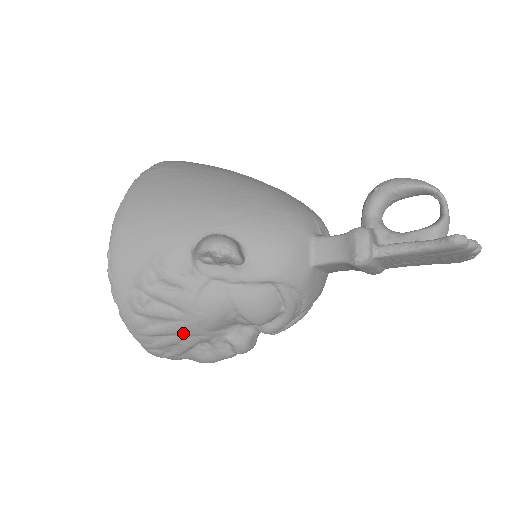
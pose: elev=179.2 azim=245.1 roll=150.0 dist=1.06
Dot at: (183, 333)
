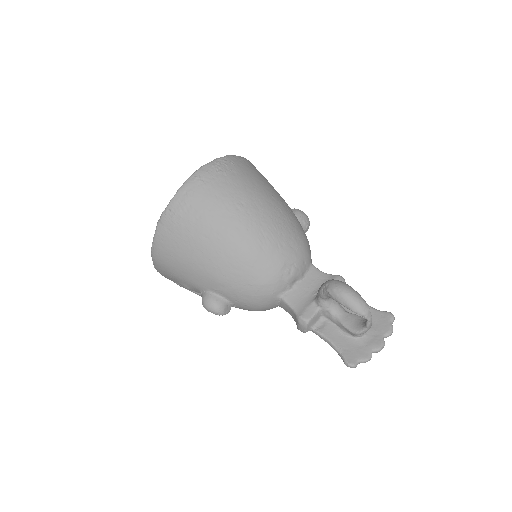
Dot at: occluded
